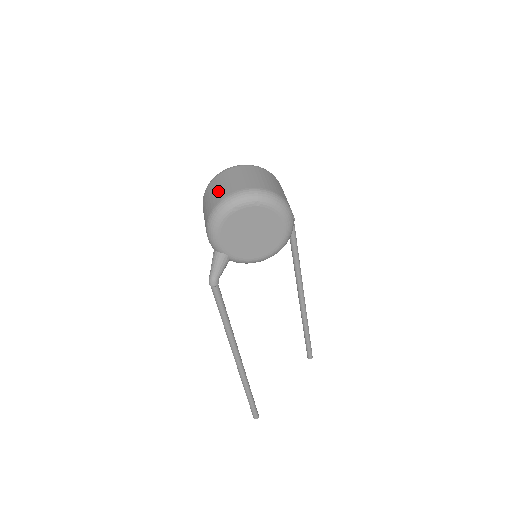
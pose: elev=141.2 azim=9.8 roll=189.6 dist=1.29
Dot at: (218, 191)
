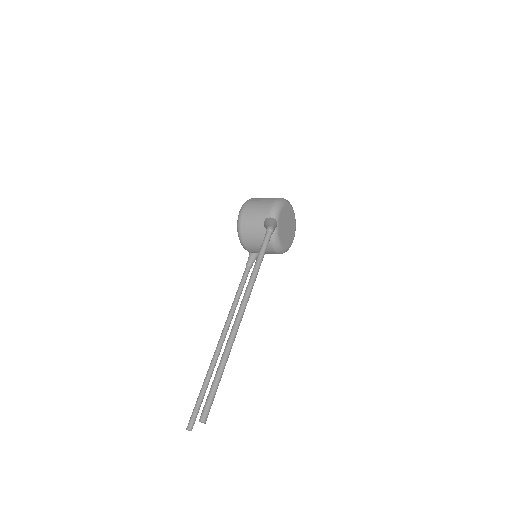
Dot at: occluded
